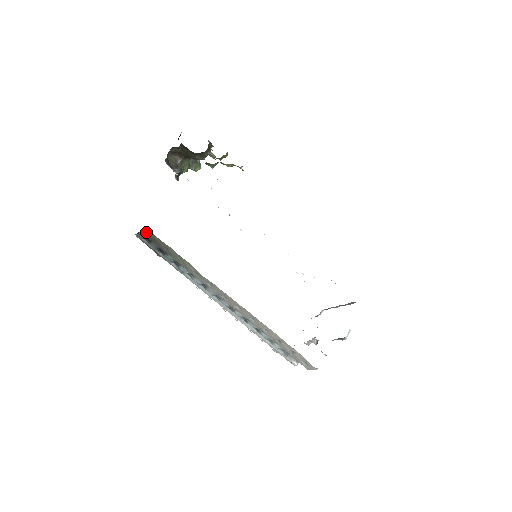
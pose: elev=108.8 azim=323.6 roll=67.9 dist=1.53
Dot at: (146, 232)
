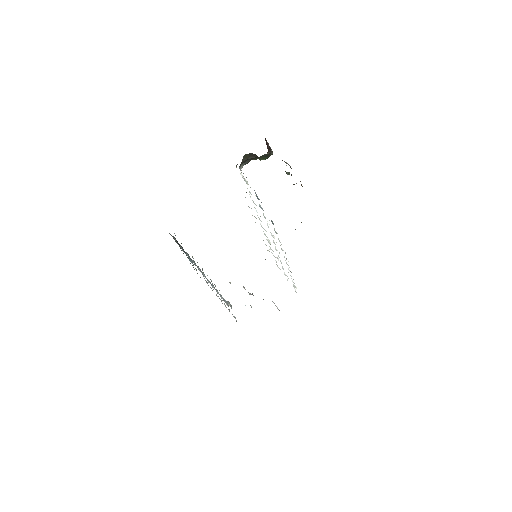
Dot at: occluded
